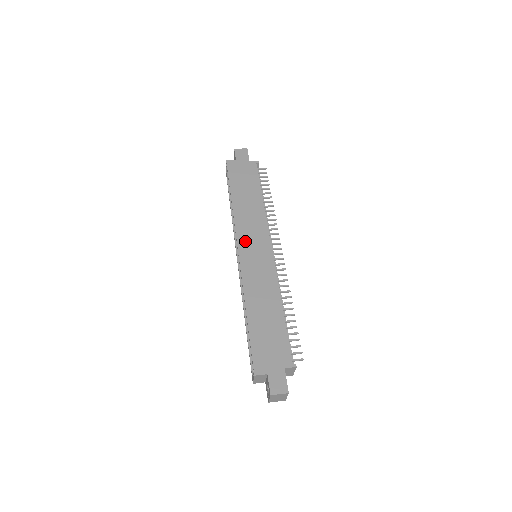
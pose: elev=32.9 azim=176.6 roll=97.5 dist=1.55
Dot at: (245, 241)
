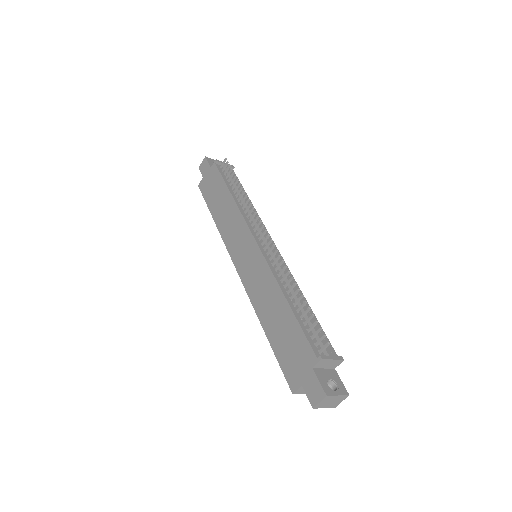
Dot at: (236, 253)
